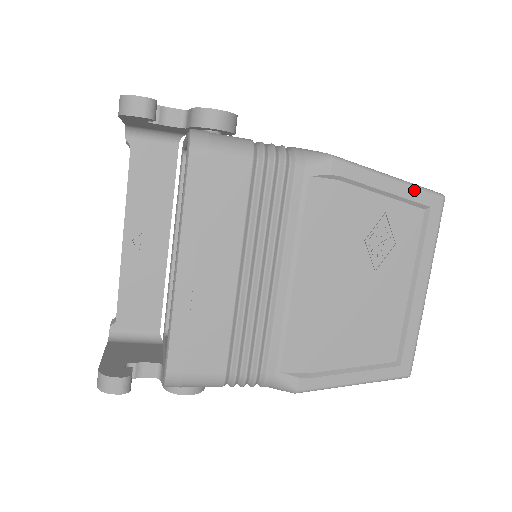
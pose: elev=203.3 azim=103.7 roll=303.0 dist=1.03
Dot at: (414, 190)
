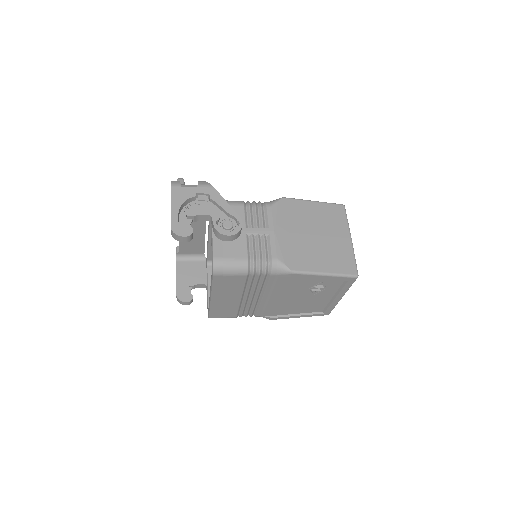
Dot at: (339, 277)
